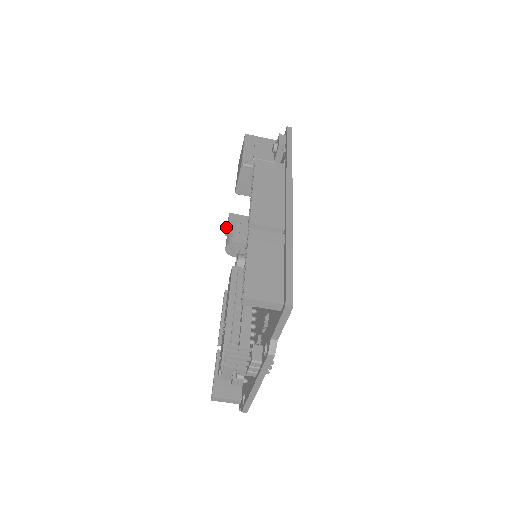
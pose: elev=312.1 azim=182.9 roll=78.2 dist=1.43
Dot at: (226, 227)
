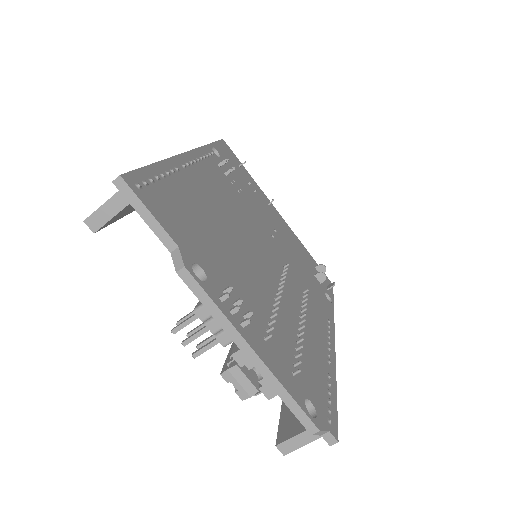
Dot at: occluded
